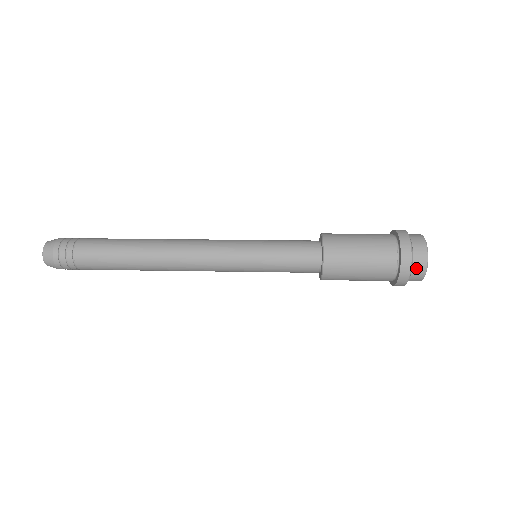
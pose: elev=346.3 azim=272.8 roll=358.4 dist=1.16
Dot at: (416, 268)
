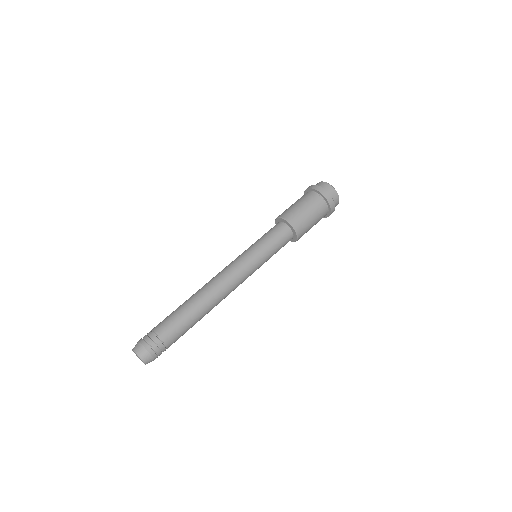
Dot at: (334, 199)
